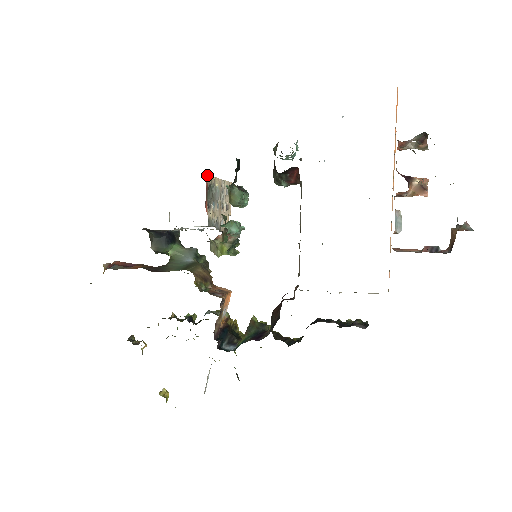
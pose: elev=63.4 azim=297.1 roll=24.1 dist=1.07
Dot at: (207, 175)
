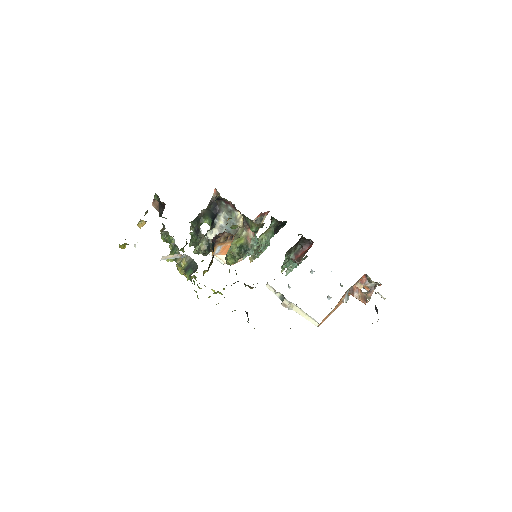
Dot at: (268, 212)
